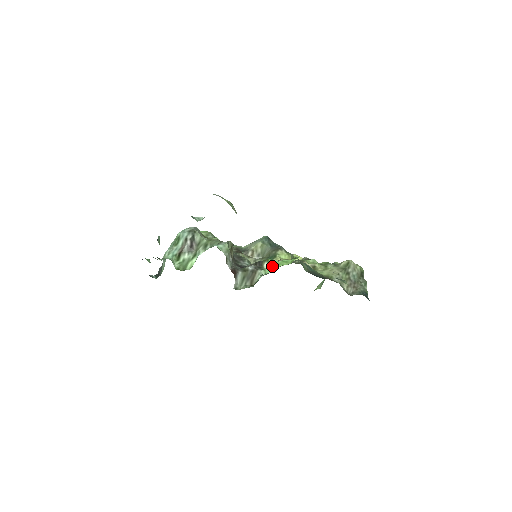
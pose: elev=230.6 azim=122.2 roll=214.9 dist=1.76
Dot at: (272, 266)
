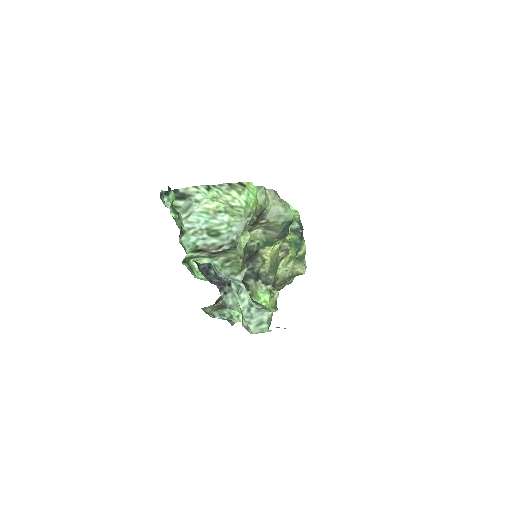
Dot at: occluded
